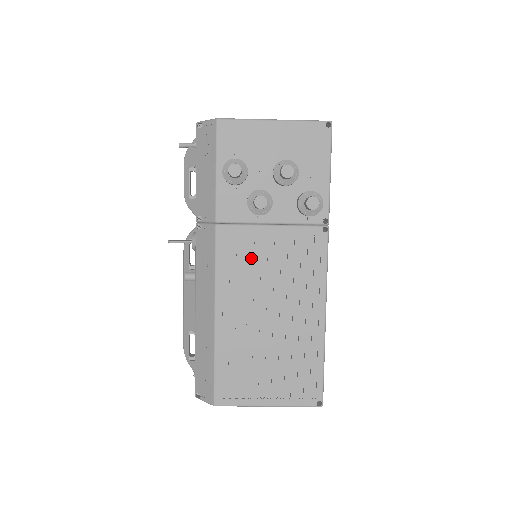
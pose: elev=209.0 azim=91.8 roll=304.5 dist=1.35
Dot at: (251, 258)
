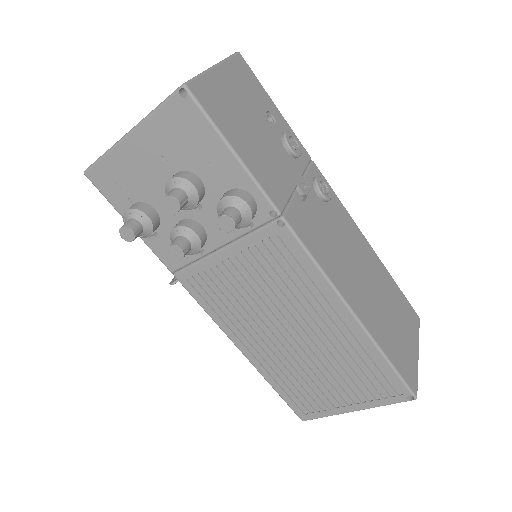
Dot at: (230, 290)
